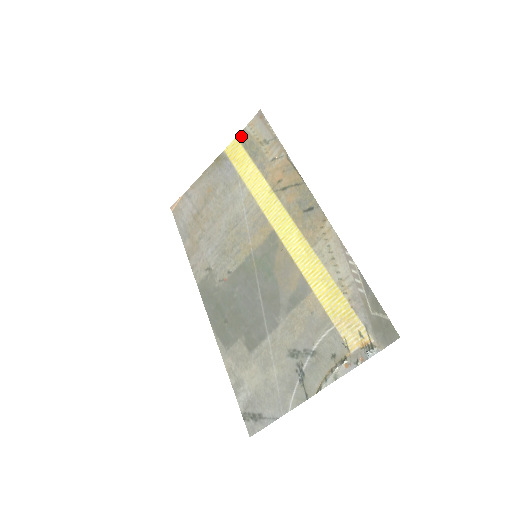
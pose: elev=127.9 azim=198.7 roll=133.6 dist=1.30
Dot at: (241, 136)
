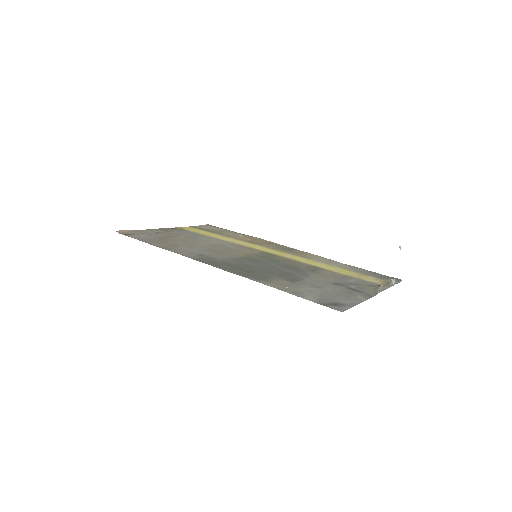
Dot at: (194, 227)
